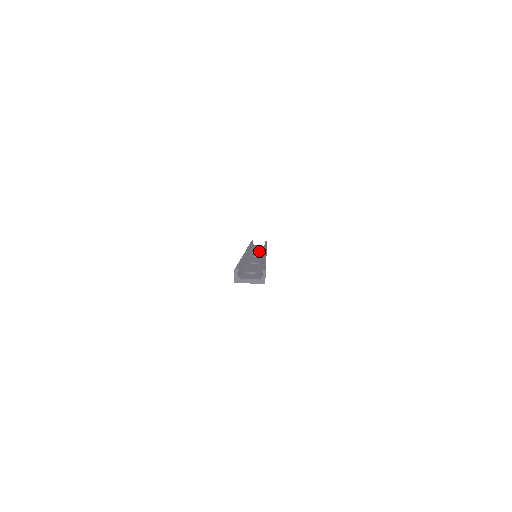
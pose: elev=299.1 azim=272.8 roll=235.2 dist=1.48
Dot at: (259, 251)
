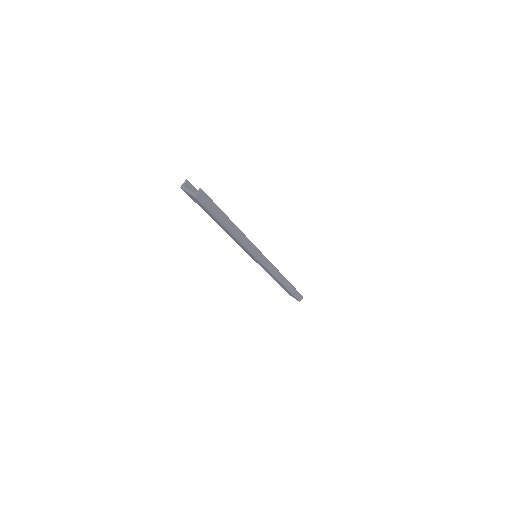
Dot at: occluded
